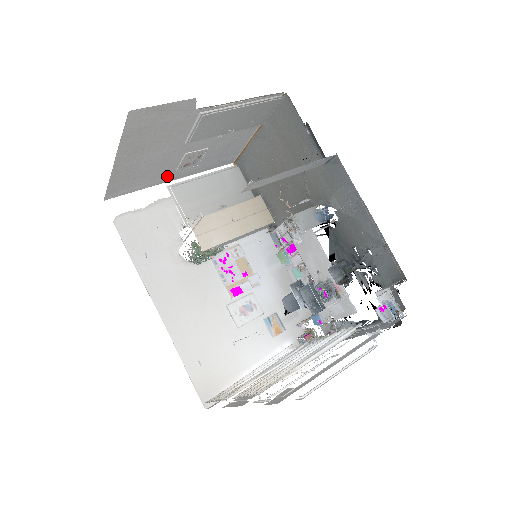
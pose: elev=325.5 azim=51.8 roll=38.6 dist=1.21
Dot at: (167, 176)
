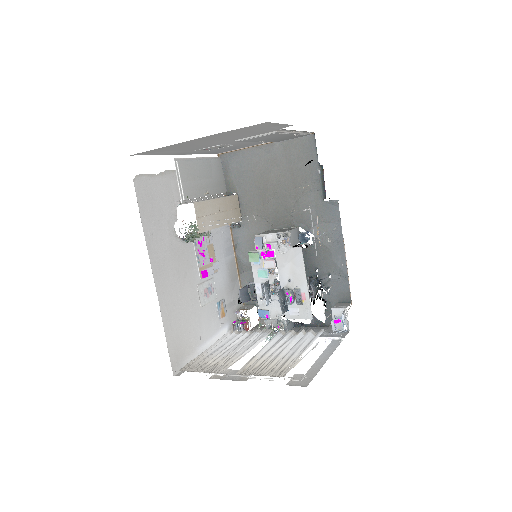
Dot at: (183, 152)
